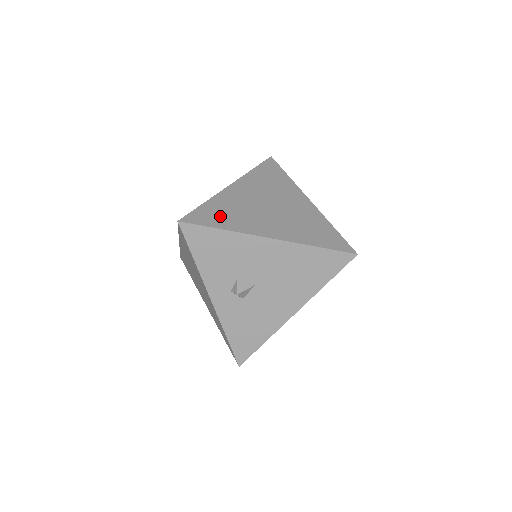
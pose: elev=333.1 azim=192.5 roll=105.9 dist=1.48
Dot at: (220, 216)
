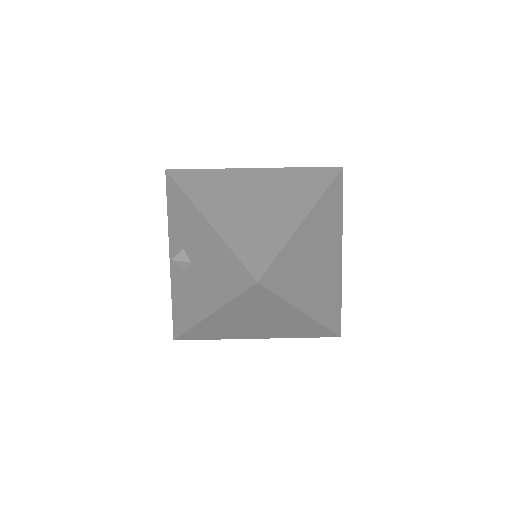
Dot at: (199, 183)
